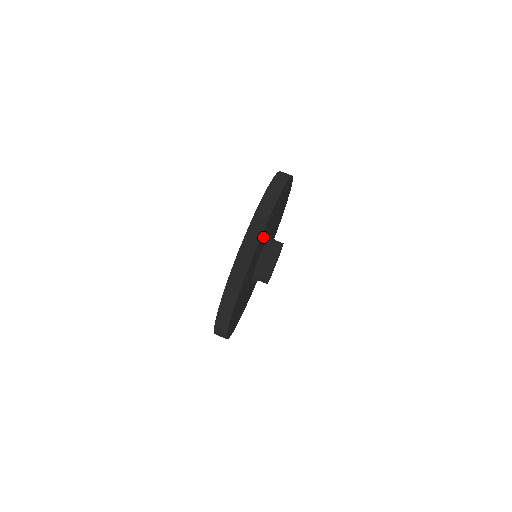
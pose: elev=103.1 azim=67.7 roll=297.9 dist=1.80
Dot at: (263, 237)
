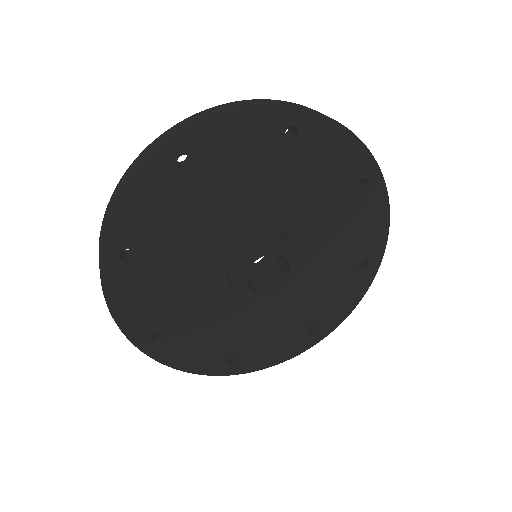
Dot at: (259, 150)
